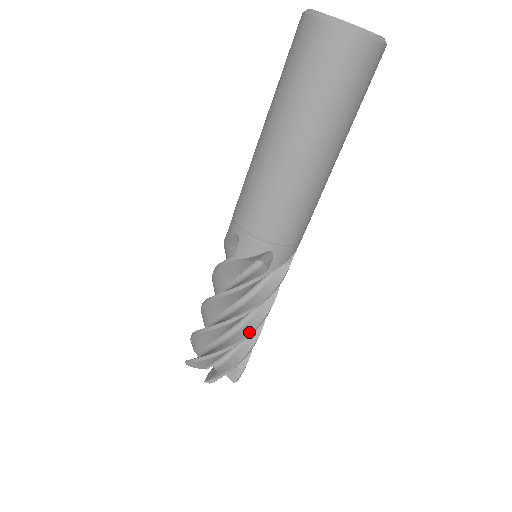
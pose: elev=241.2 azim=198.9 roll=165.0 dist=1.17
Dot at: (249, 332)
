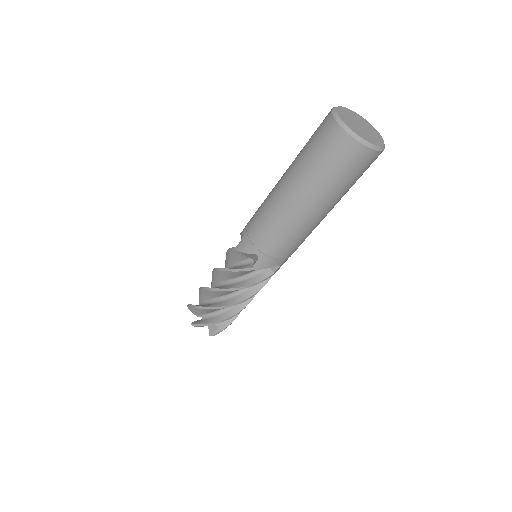
Dot at: occluded
